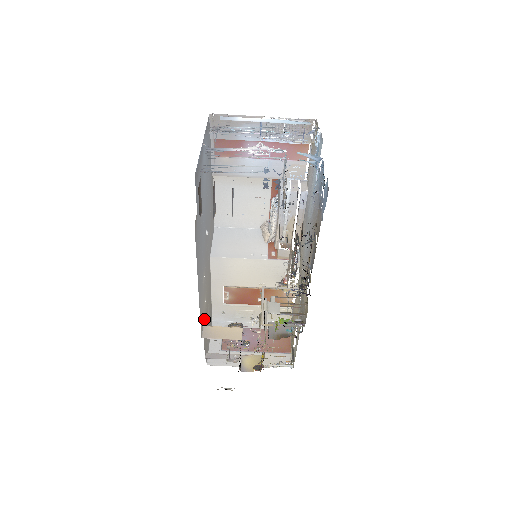
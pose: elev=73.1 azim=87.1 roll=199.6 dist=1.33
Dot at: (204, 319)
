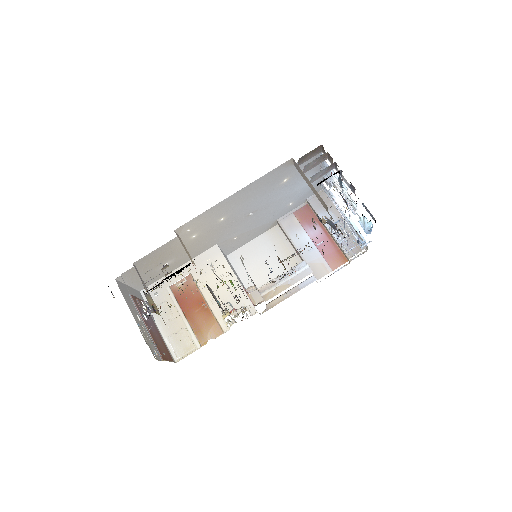
Dot at: occluded
